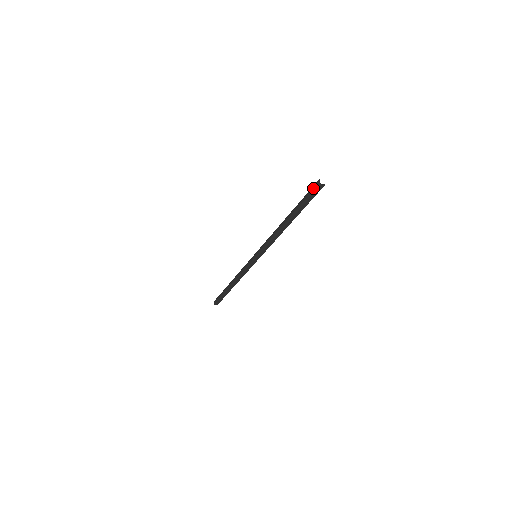
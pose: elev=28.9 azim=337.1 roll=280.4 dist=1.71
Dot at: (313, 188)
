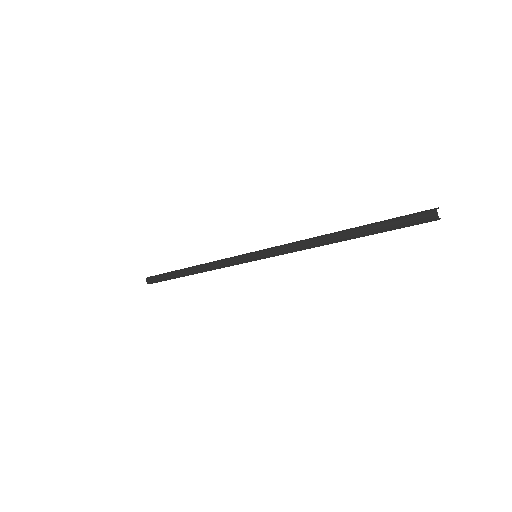
Dot at: (420, 221)
